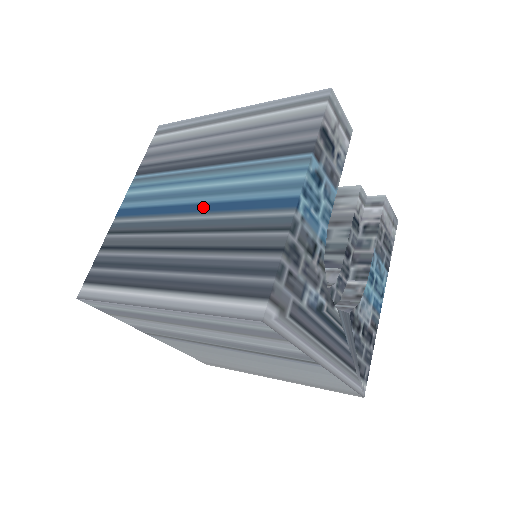
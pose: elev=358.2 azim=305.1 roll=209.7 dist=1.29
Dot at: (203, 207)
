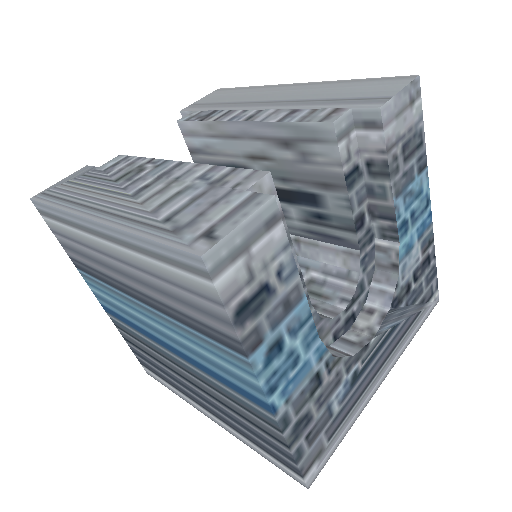
Dot at: (177, 353)
